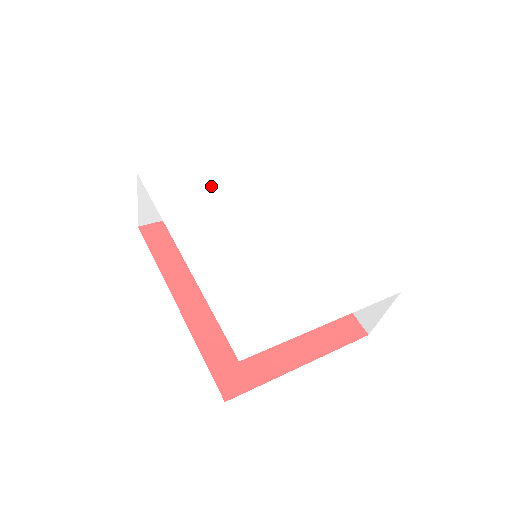
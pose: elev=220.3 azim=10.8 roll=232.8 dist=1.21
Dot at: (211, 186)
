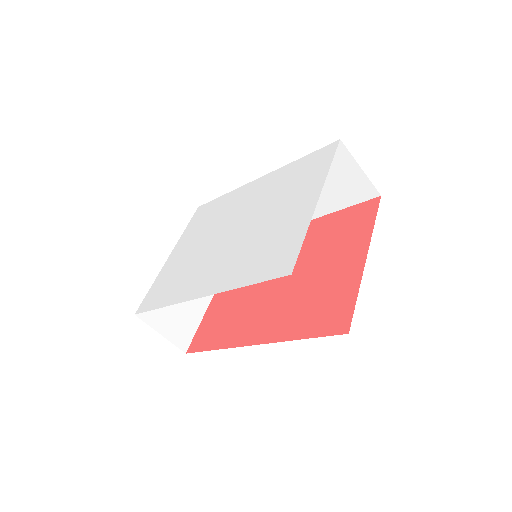
Dot at: (181, 263)
